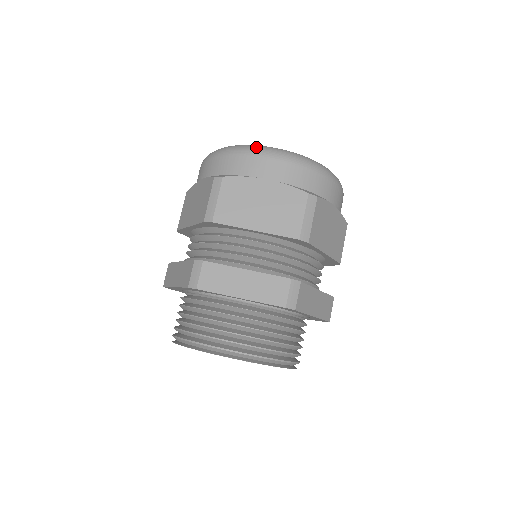
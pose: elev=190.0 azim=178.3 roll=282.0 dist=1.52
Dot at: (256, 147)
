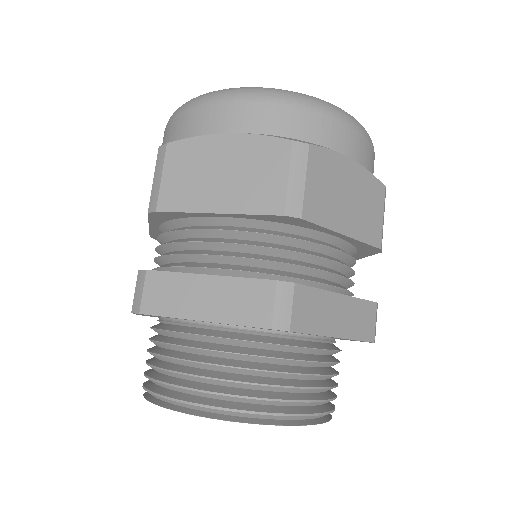
Dot at: (332, 105)
